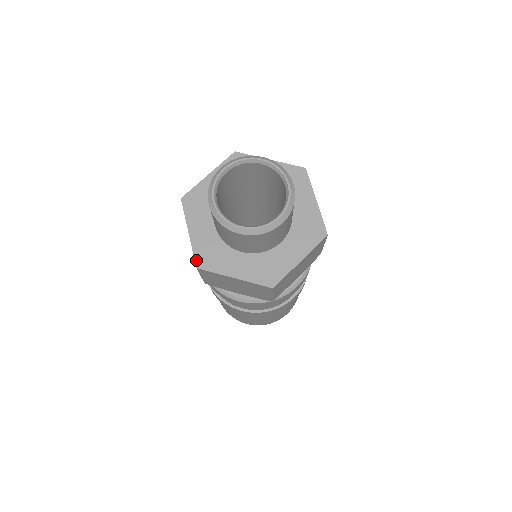
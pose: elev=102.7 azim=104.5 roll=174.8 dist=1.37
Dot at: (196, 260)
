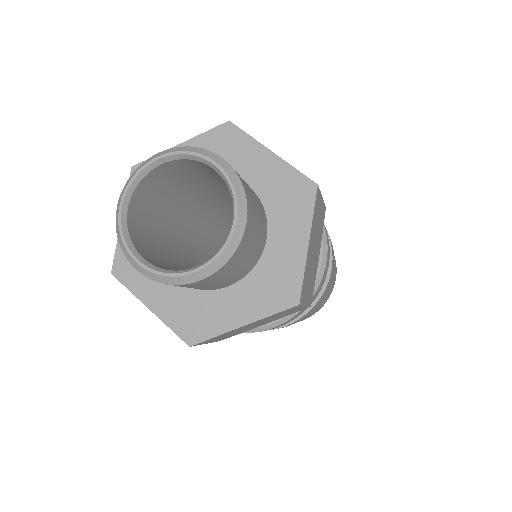
Dot at: (182, 337)
